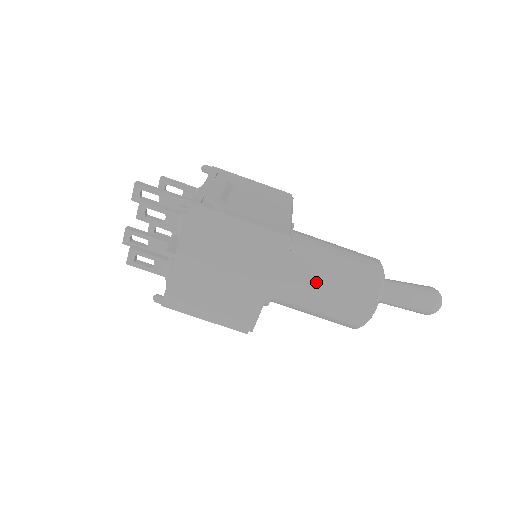
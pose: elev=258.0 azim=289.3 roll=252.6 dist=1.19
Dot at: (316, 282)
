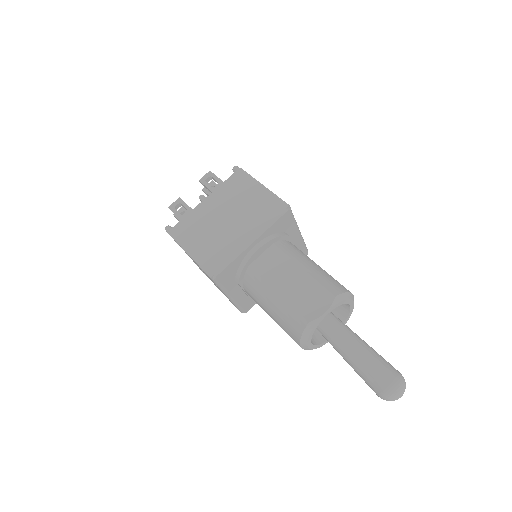
Dot at: (291, 264)
